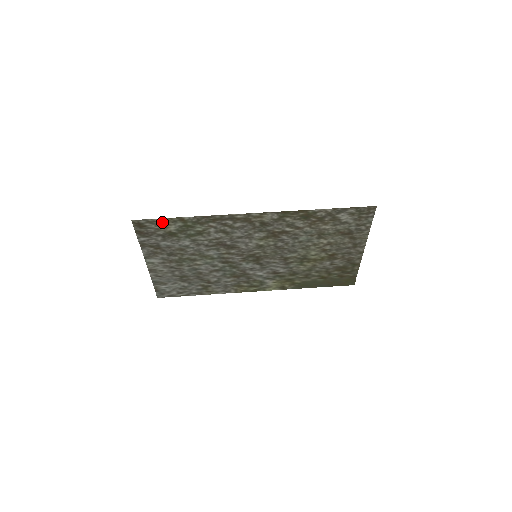
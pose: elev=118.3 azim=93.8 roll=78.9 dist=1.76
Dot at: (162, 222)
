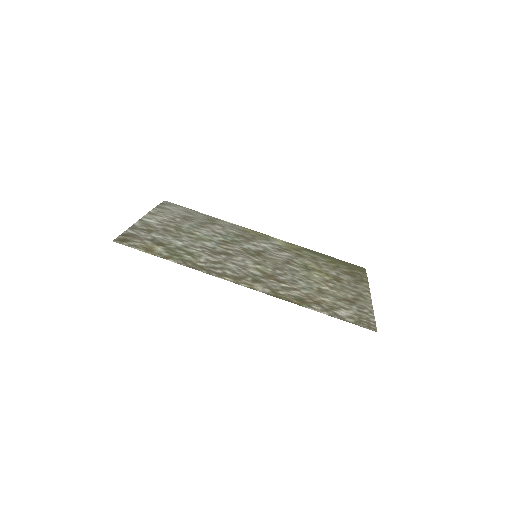
Dot at: (146, 249)
